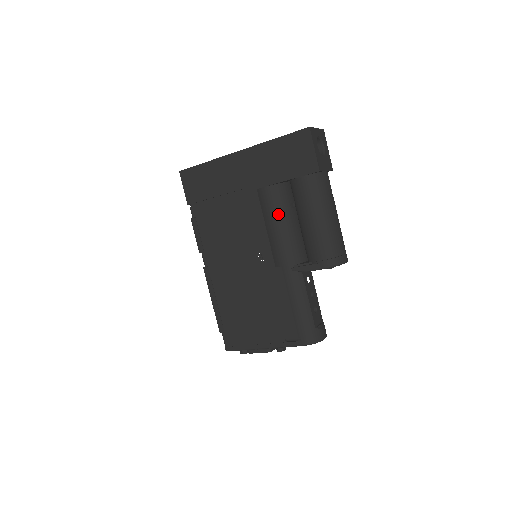
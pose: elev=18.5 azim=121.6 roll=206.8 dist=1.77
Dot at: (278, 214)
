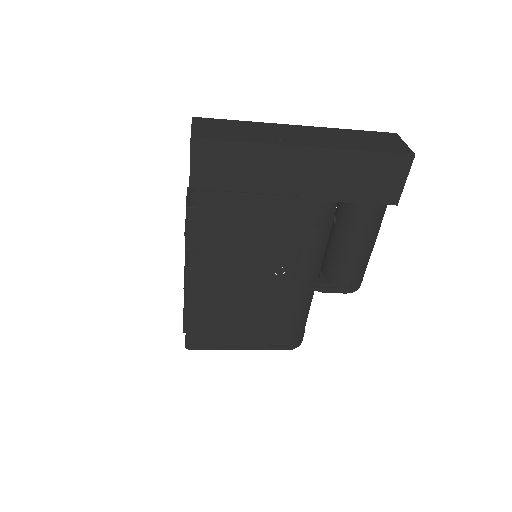
Dot at: (322, 233)
